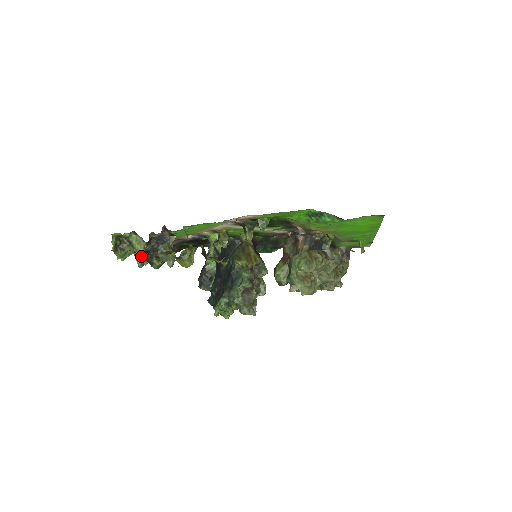
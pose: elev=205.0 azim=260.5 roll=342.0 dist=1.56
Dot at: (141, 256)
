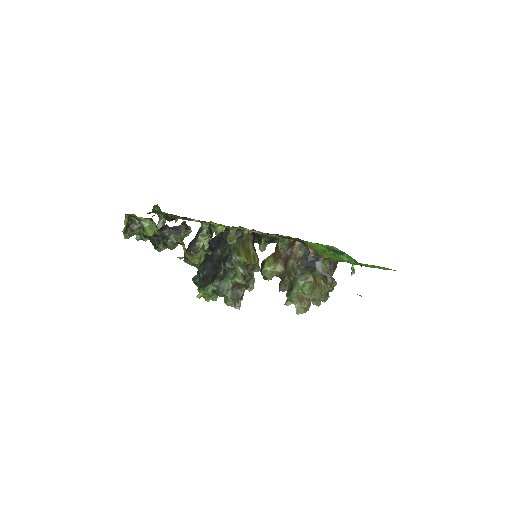
Dot at: occluded
